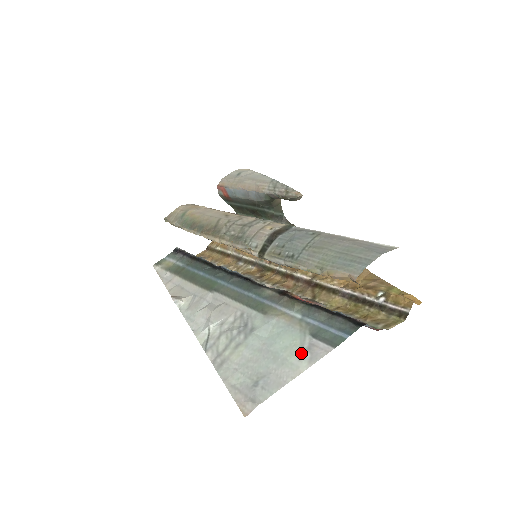
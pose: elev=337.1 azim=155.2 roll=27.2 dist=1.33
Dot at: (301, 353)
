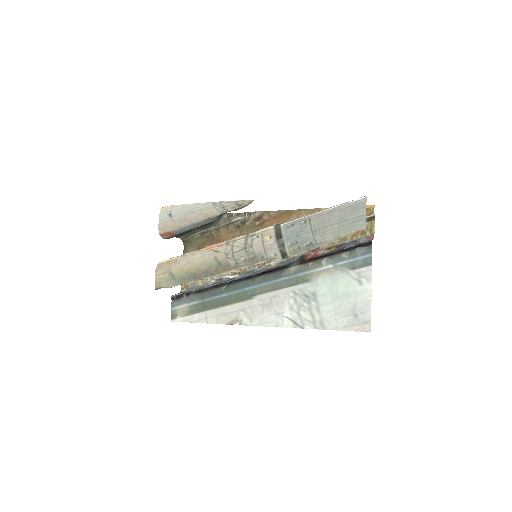
Dot at: (359, 282)
